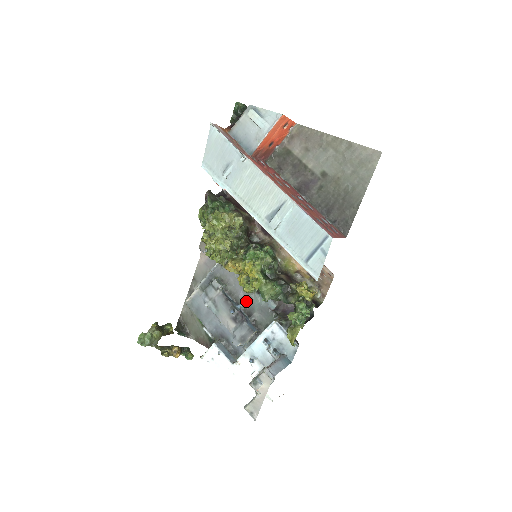
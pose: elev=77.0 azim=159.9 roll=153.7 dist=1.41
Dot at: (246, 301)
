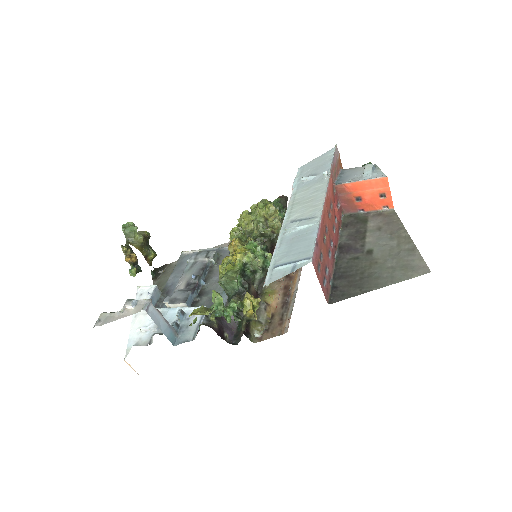
Dot at: (212, 285)
